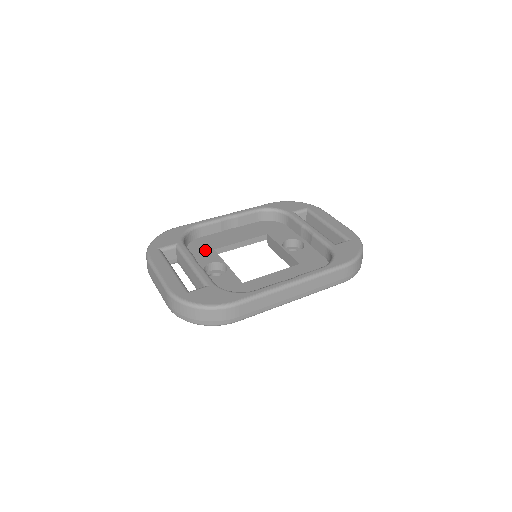
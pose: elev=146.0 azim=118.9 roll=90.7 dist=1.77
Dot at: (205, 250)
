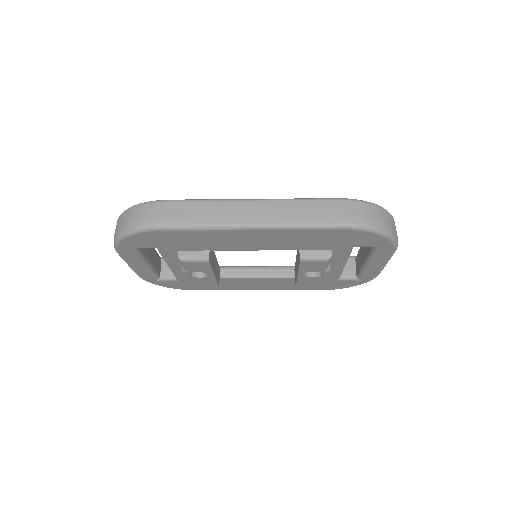
Dot at: occluded
